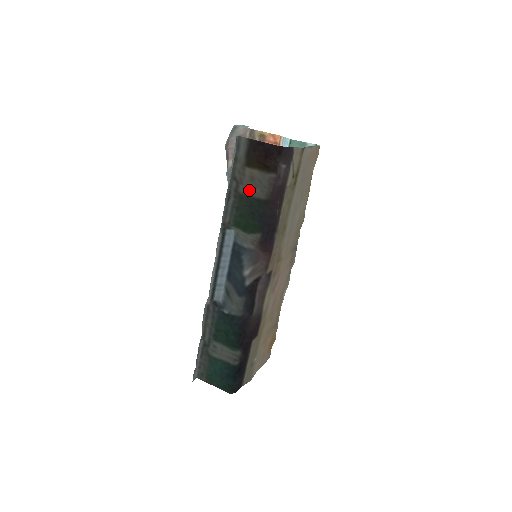
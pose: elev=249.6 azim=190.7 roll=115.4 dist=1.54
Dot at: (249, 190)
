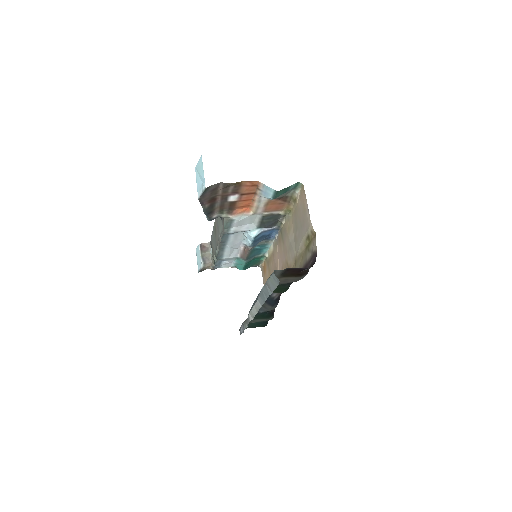
Dot at: (283, 283)
